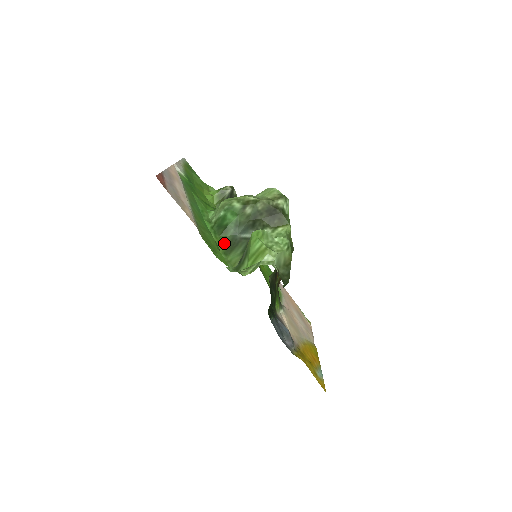
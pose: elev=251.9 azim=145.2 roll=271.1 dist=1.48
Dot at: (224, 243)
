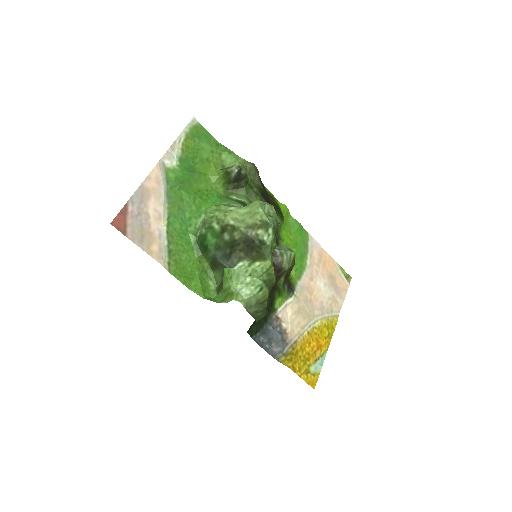
Dot at: (208, 260)
